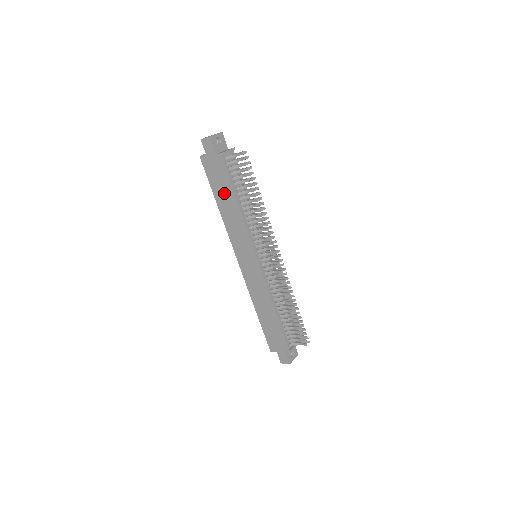
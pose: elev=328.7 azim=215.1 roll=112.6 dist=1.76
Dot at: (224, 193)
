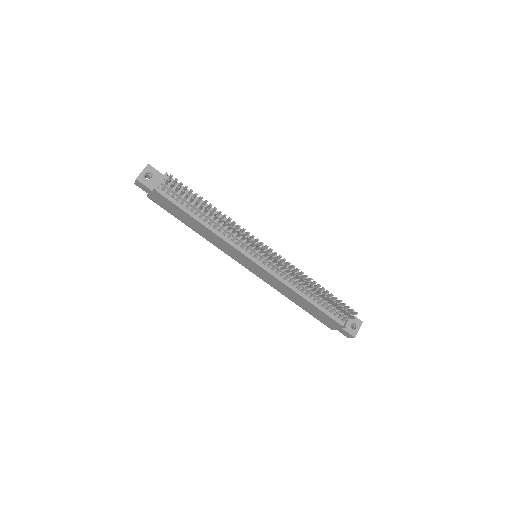
Dot at: (186, 219)
